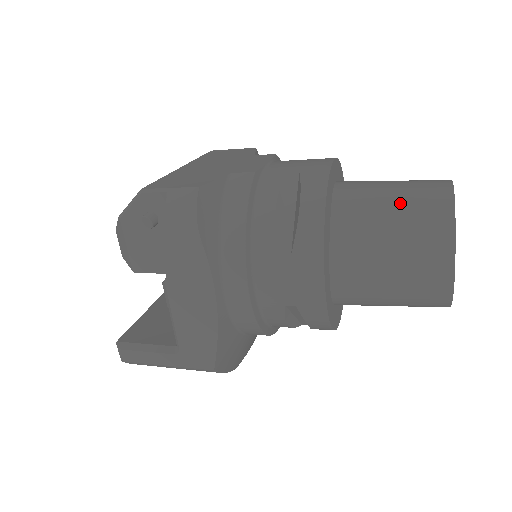
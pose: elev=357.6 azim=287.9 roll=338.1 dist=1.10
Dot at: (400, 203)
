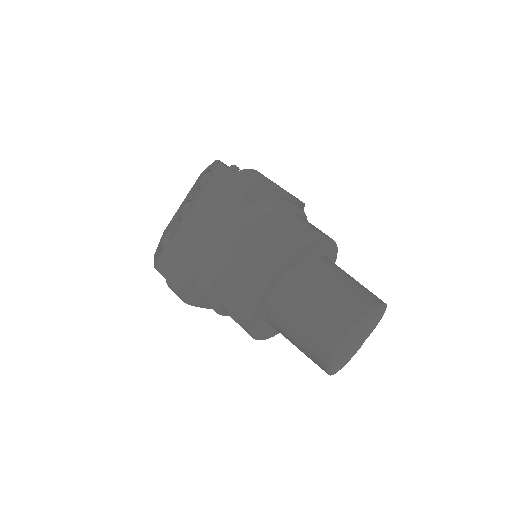
Dot at: (302, 335)
